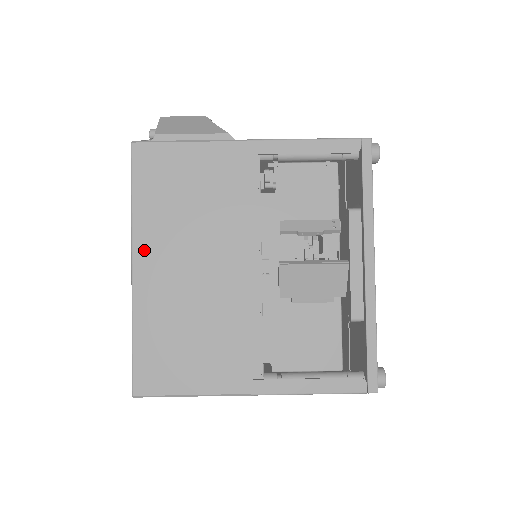
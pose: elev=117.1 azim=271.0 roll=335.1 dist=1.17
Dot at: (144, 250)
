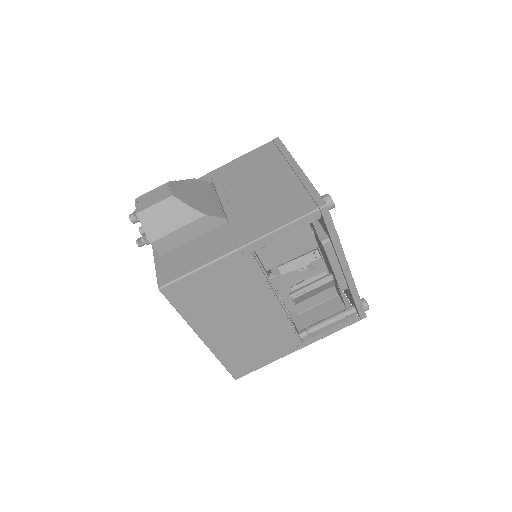
Dot at: (204, 331)
